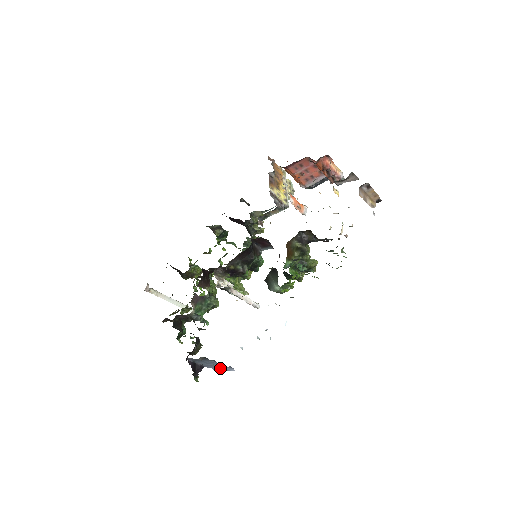
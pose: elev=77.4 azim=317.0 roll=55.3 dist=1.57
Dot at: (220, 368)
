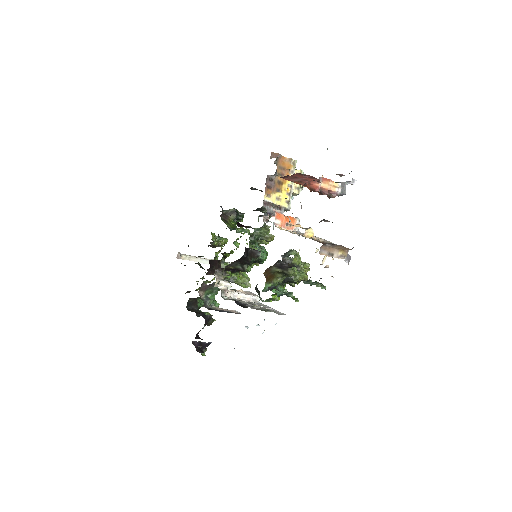
Dot at: occluded
